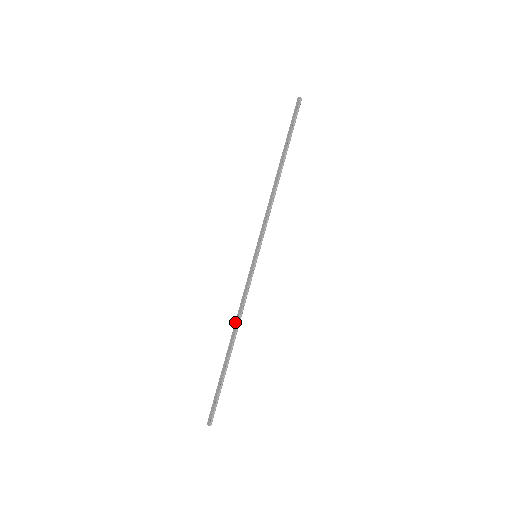
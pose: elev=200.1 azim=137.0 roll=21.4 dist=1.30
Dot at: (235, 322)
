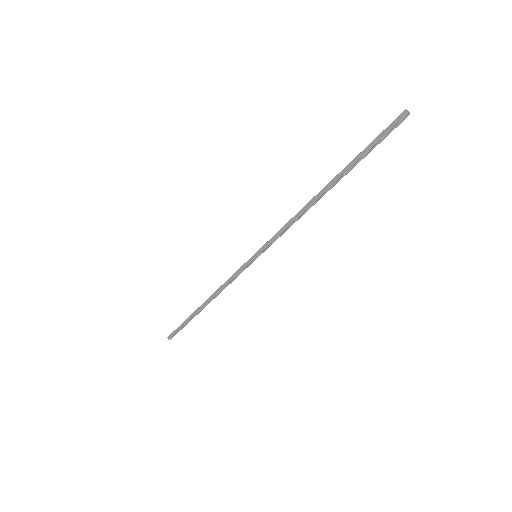
Dot at: (214, 293)
